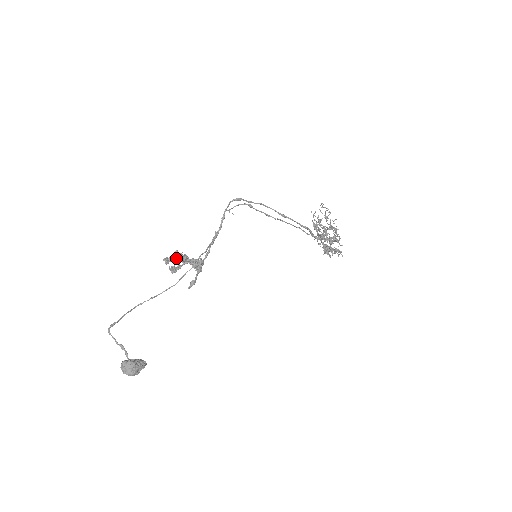
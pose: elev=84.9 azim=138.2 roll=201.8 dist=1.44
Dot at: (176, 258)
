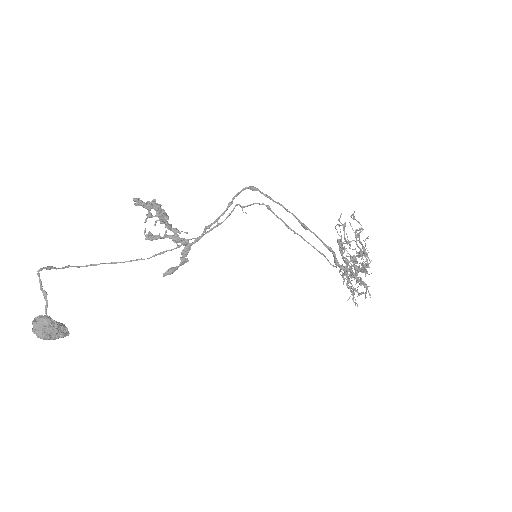
Dot at: (151, 206)
